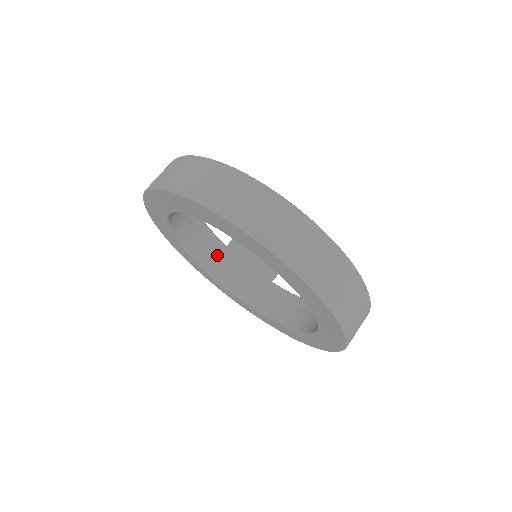
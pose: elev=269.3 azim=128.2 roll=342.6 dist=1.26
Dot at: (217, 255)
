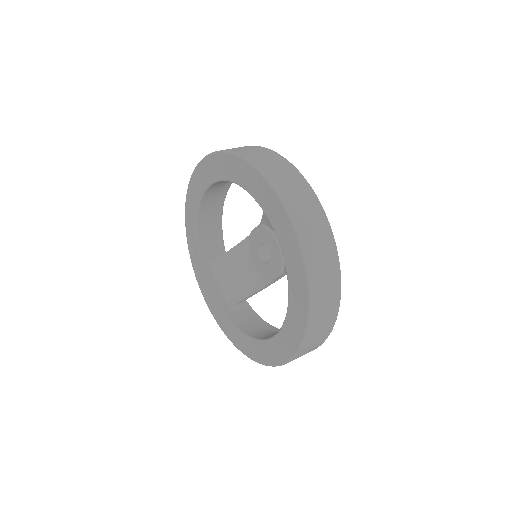
Dot at: (217, 257)
